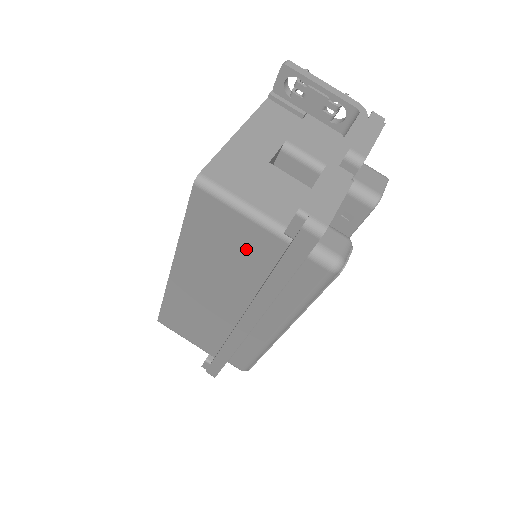
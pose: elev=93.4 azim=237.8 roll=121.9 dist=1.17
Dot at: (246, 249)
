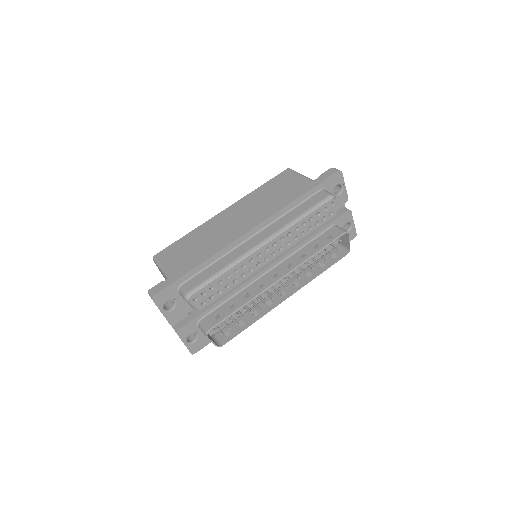
Dot at: (290, 190)
